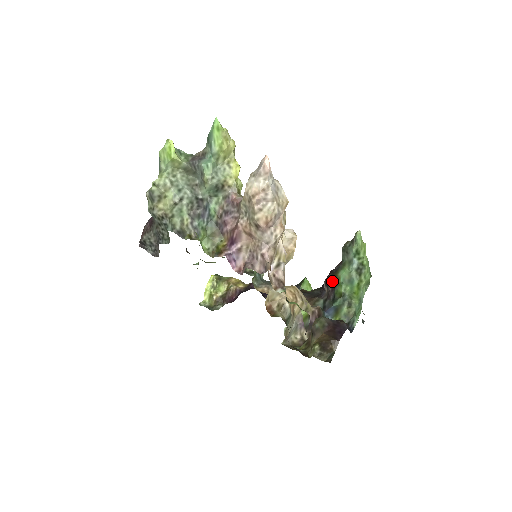
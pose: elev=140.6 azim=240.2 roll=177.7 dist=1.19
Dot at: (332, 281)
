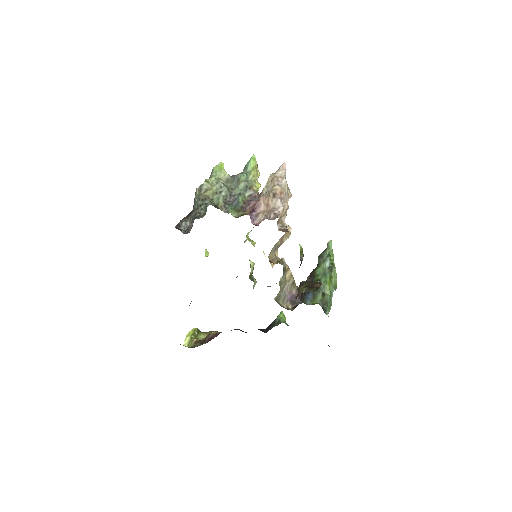
Dot at: (311, 277)
